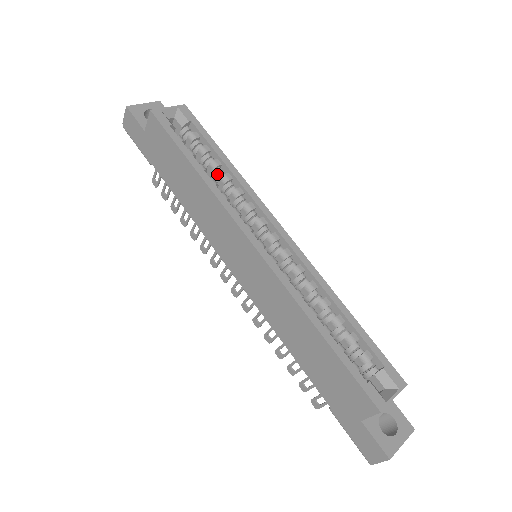
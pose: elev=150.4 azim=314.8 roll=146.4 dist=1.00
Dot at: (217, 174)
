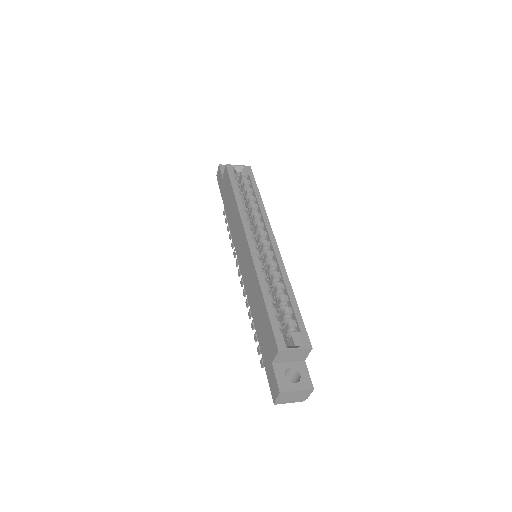
Dot at: occluded
